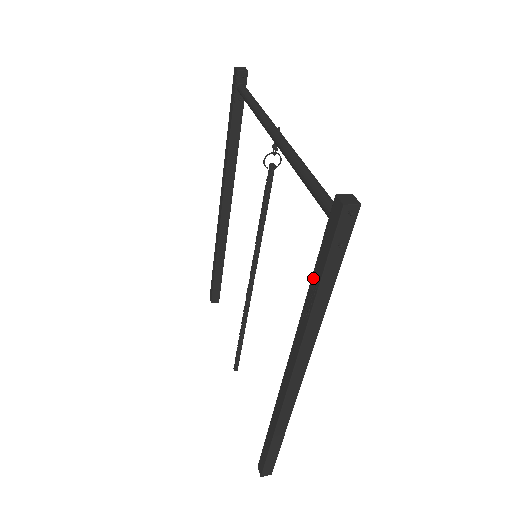
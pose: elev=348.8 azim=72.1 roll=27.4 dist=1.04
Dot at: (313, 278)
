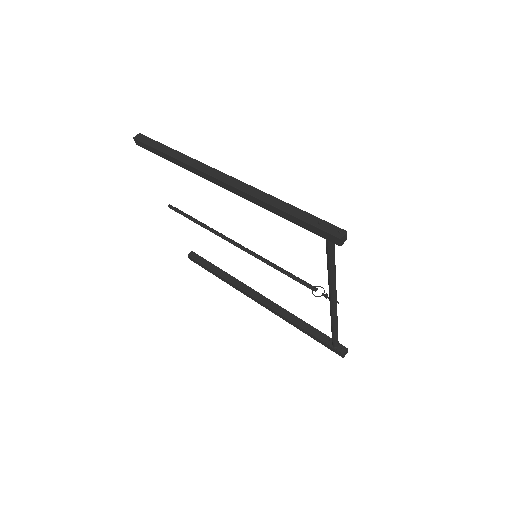
Dot at: (307, 332)
